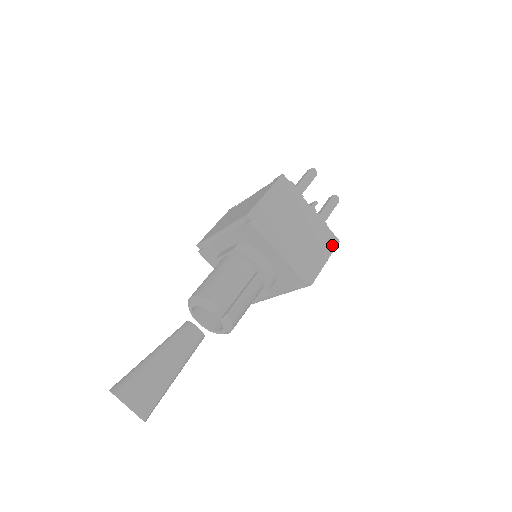
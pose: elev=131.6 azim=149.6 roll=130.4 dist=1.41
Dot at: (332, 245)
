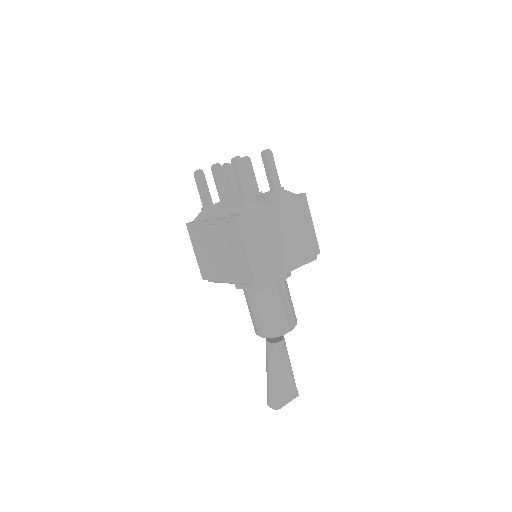
Dot at: (305, 205)
